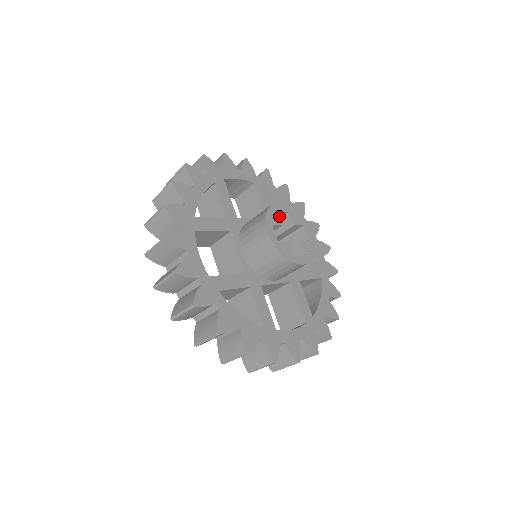
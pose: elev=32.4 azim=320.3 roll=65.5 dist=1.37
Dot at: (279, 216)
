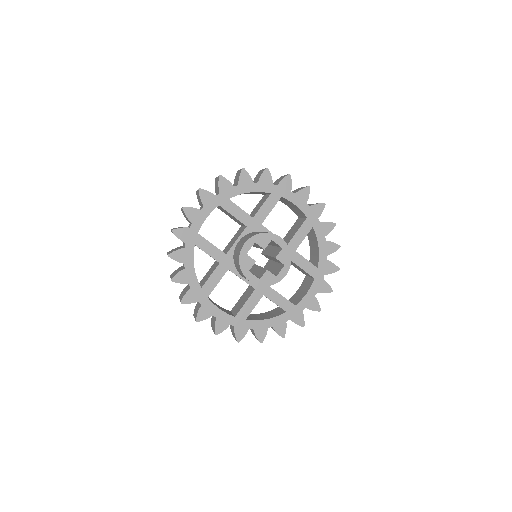
Dot at: occluded
